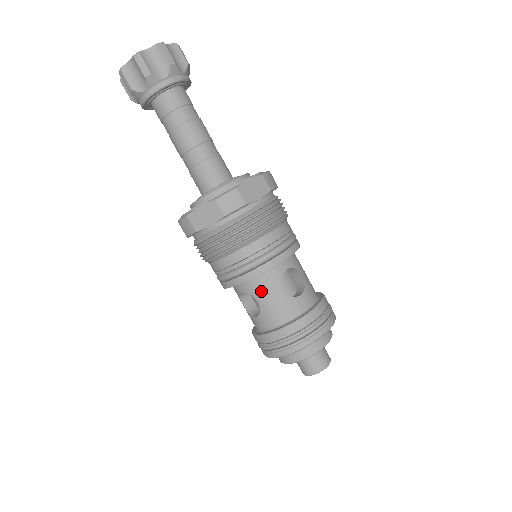
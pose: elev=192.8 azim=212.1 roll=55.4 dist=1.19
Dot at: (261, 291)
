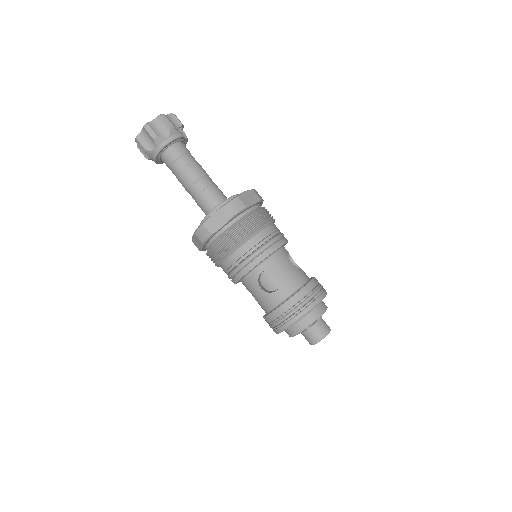
Dot at: (249, 288)
